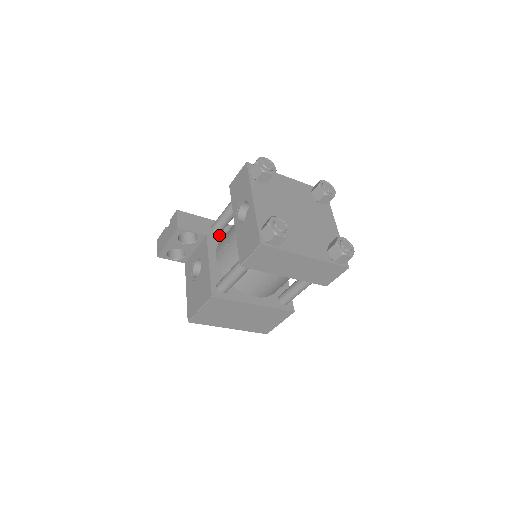
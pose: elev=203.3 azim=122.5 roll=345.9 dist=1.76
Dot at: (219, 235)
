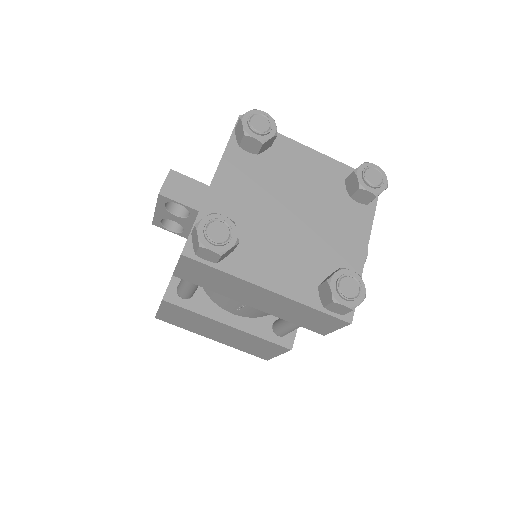
Dot at: occluded
